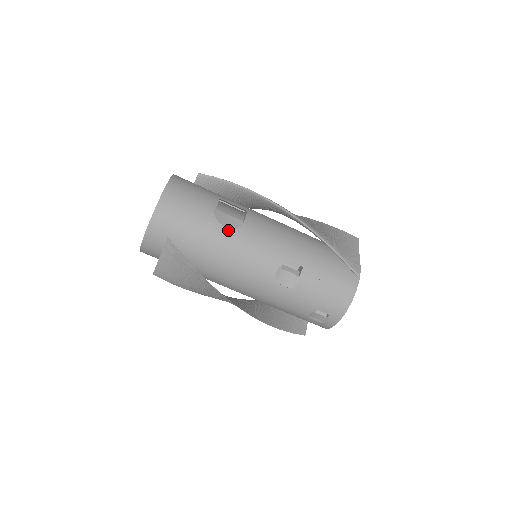
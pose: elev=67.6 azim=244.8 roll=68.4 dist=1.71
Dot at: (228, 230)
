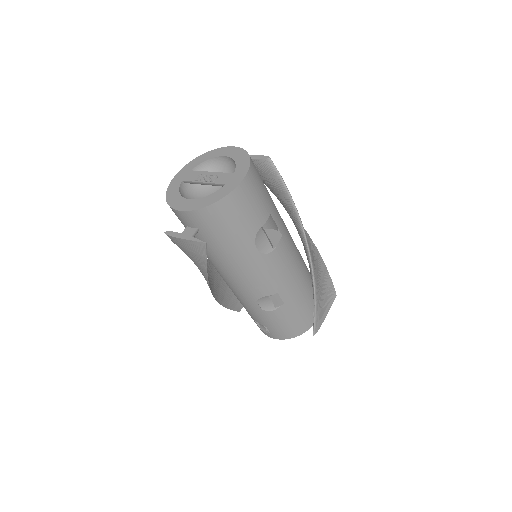
Dot at: (256, 252)
